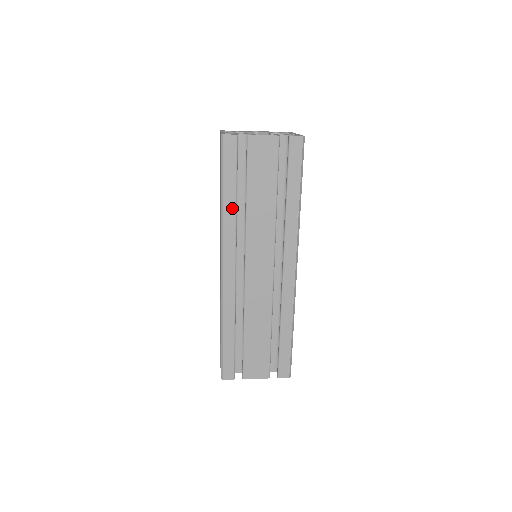
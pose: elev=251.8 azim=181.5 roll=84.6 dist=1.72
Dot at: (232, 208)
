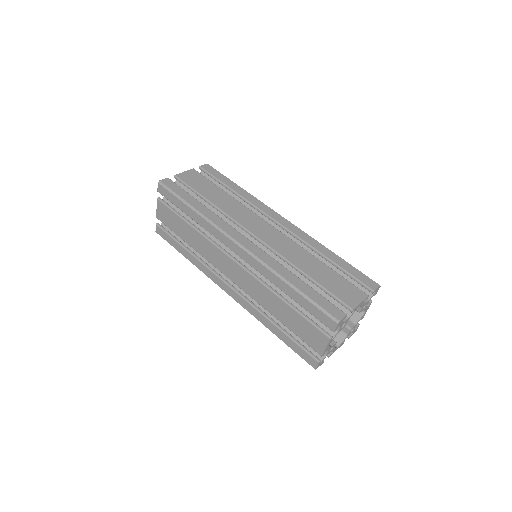
Dot at: (205, 209)
